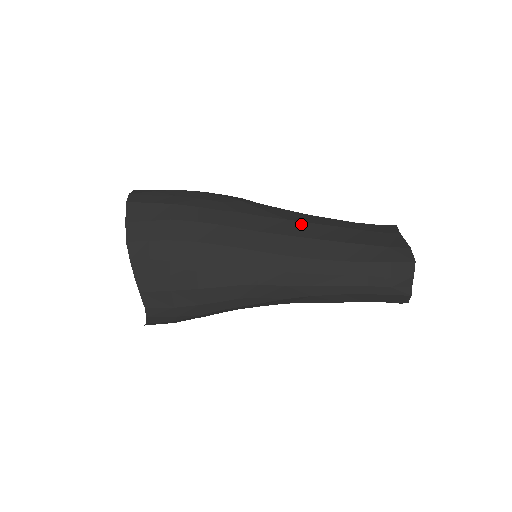
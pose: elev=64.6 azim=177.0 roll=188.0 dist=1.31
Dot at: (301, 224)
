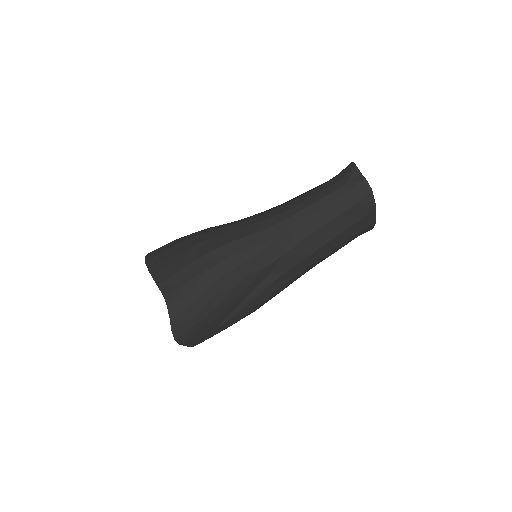
Dot at: occluded
